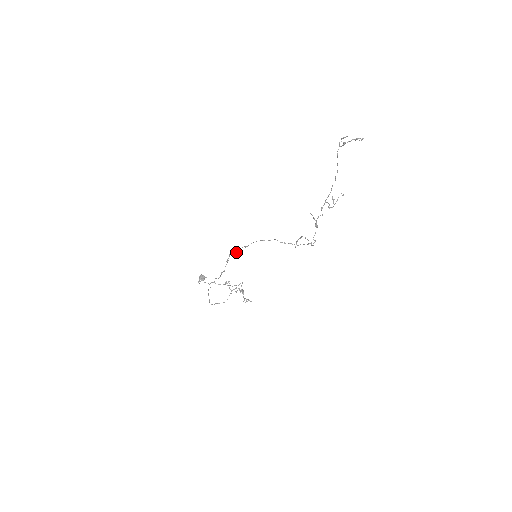
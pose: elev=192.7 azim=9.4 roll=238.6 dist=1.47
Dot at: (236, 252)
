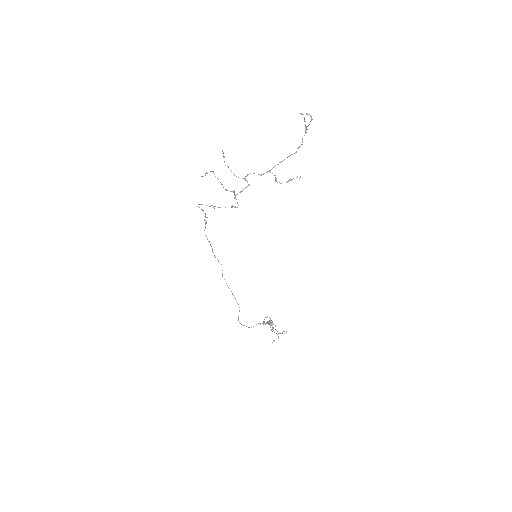
Dot at: occluded
